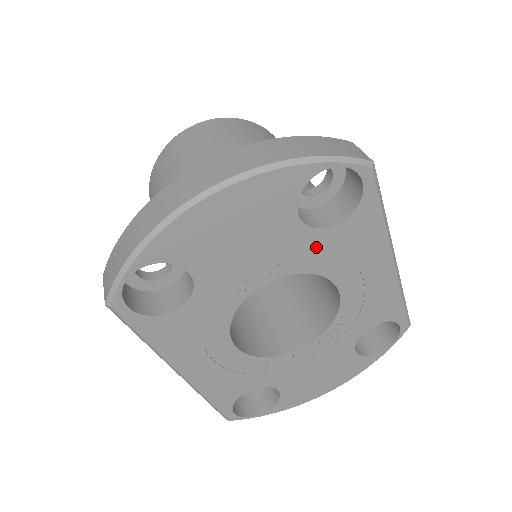
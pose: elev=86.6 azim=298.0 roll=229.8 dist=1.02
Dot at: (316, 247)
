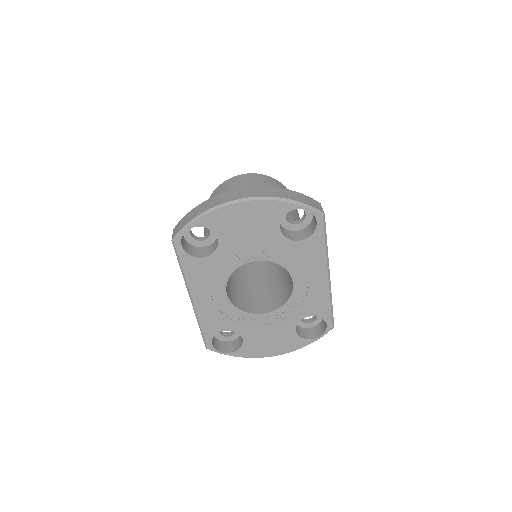
Dot at: (286, 250)
